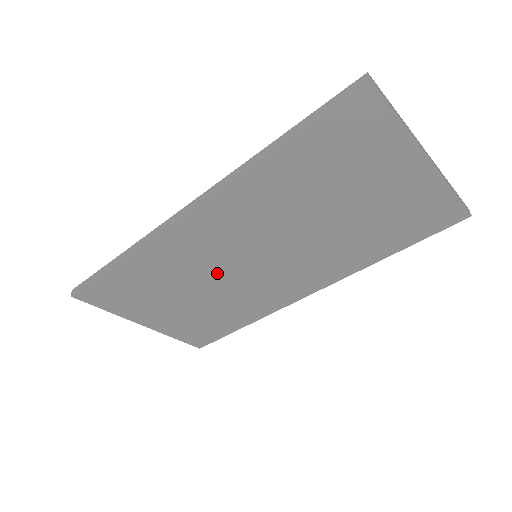
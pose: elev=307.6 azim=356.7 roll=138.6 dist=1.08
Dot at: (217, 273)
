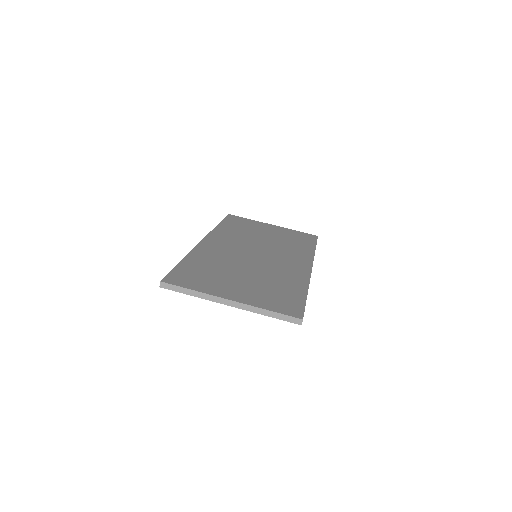
Dot at: occluded
